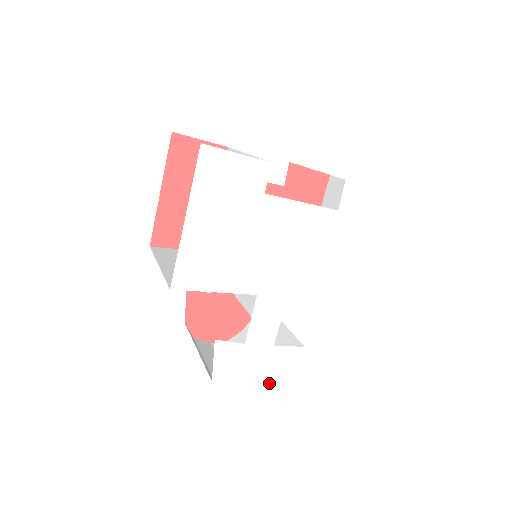
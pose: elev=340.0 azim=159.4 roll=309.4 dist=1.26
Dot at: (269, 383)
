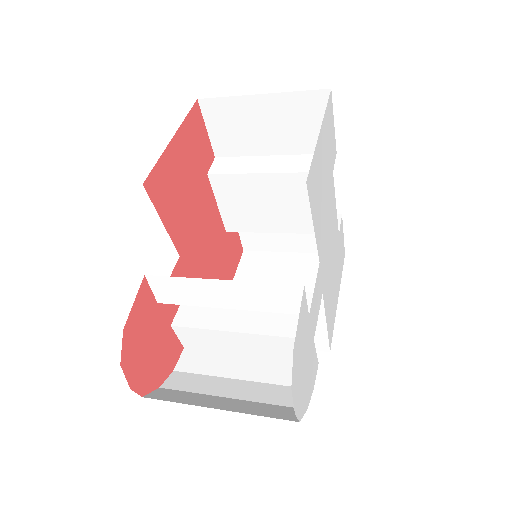
Dot at: (305, 396)
